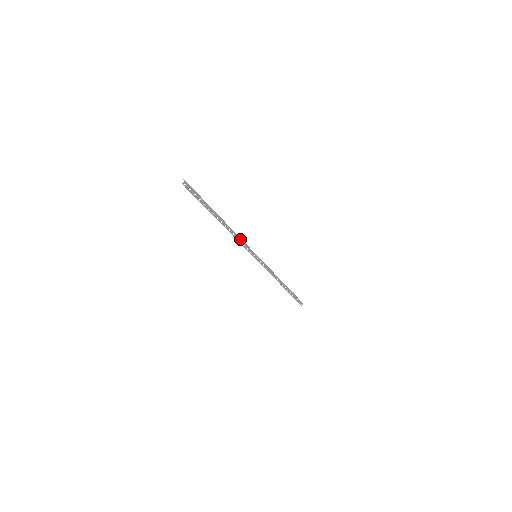
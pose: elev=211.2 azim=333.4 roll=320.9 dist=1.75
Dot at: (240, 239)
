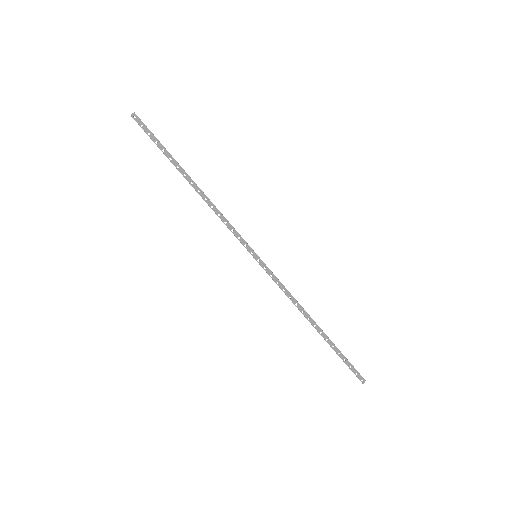
Dot at: (225, 219)
